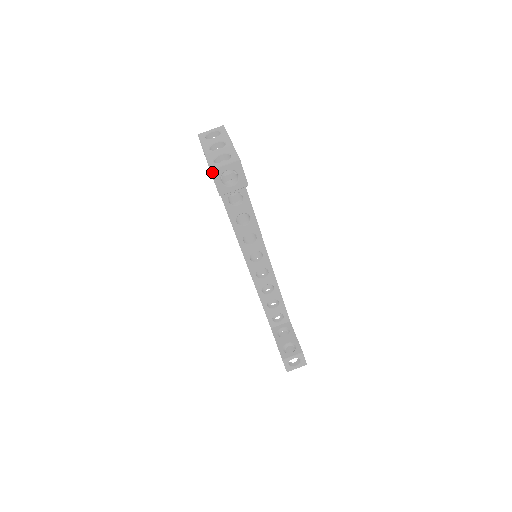
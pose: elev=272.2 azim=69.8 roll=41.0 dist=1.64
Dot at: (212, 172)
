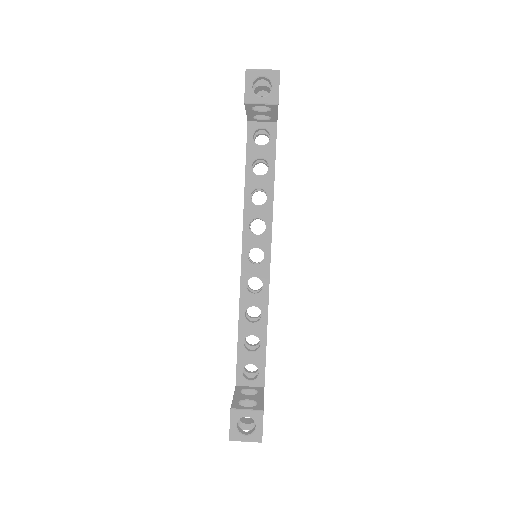
Dot at: (247, 71)
